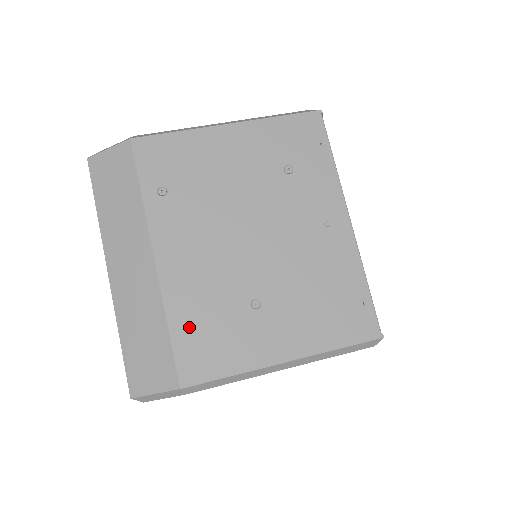
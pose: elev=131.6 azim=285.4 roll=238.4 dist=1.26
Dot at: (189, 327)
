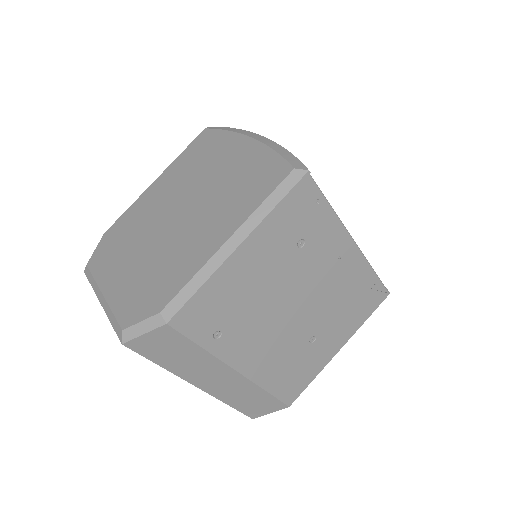
Dot at: (280, 382)
